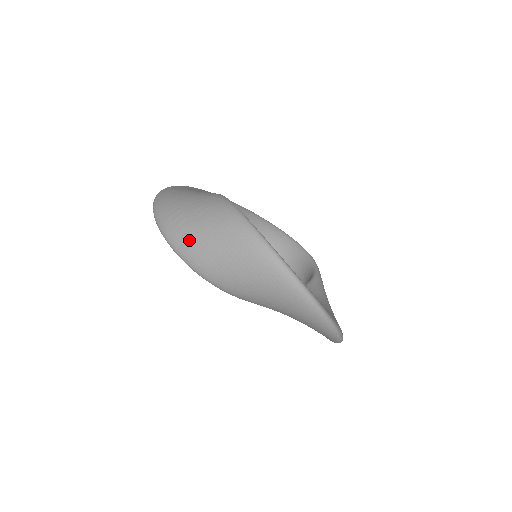
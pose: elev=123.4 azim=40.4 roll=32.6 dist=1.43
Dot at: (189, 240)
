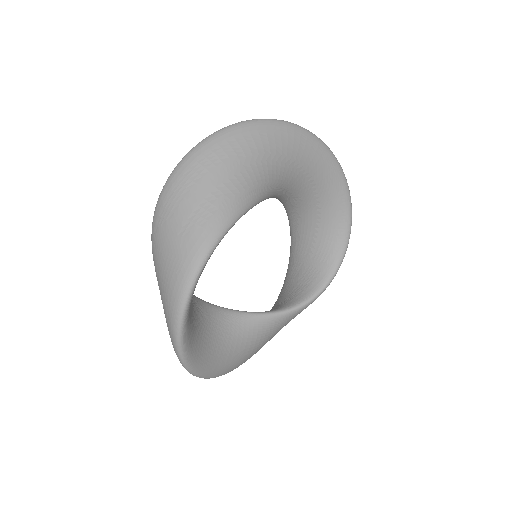
Dot at: (158, 234)
